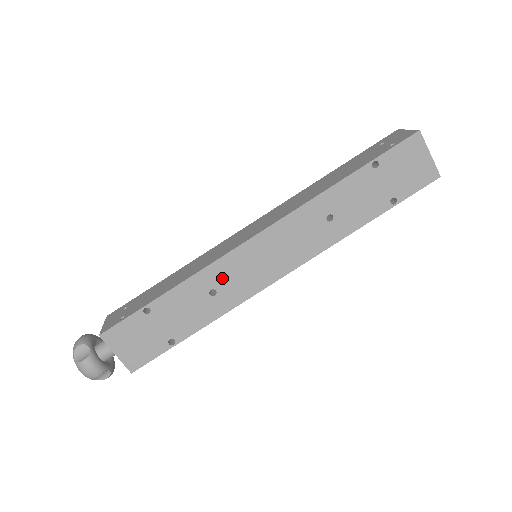
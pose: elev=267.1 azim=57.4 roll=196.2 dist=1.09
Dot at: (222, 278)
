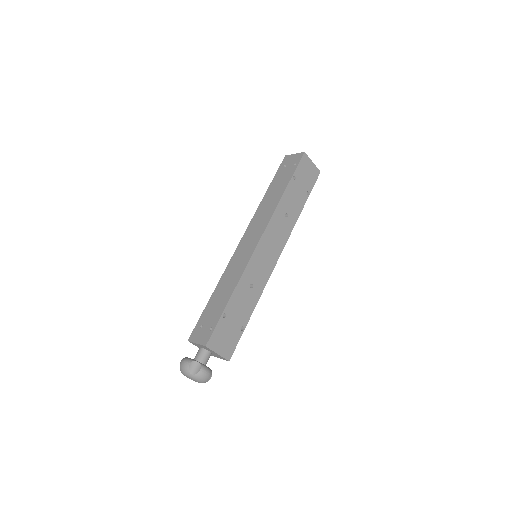
Dot at: (253, 275)
